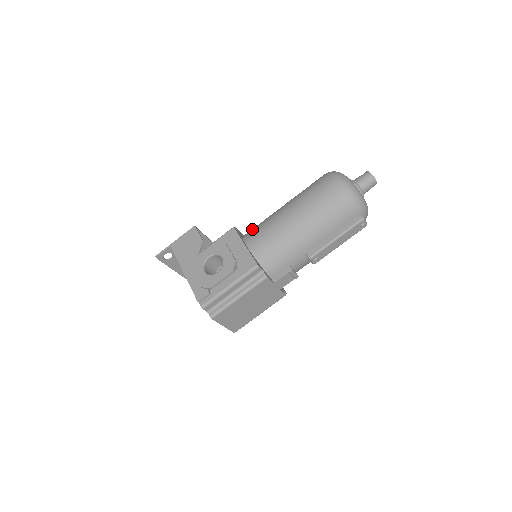
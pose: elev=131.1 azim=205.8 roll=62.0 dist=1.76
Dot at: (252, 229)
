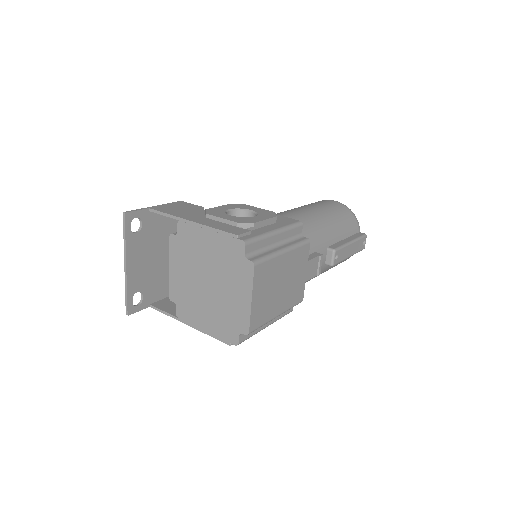
Dot at: occluded
